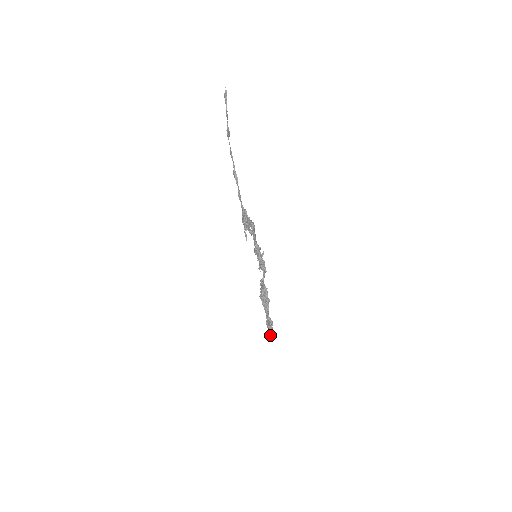
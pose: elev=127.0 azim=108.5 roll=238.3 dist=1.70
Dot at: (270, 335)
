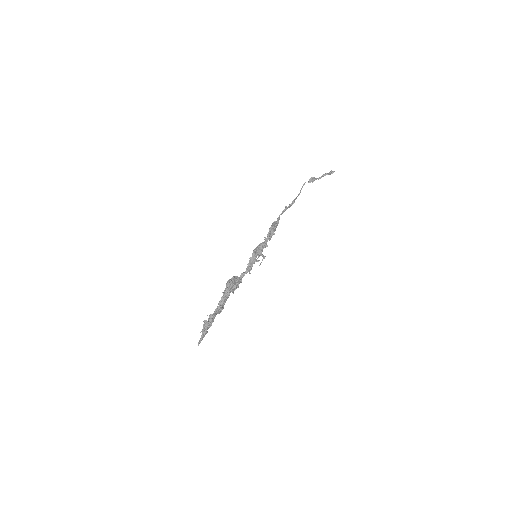
Dot at: (200, 341)
